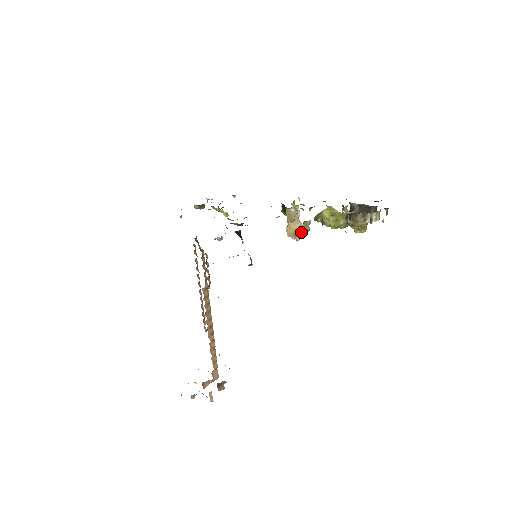
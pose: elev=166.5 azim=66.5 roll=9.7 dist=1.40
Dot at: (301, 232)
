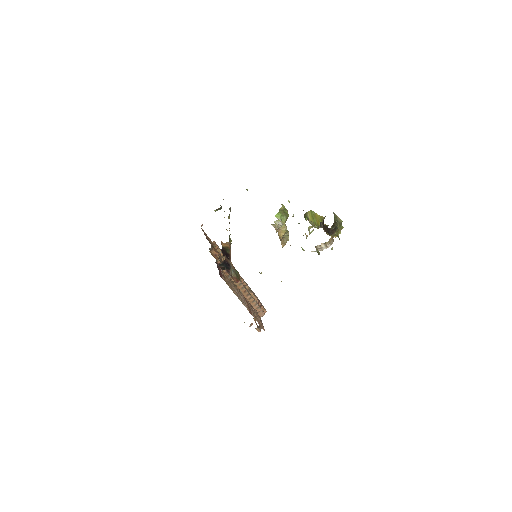
Dot at: (283, 242)
